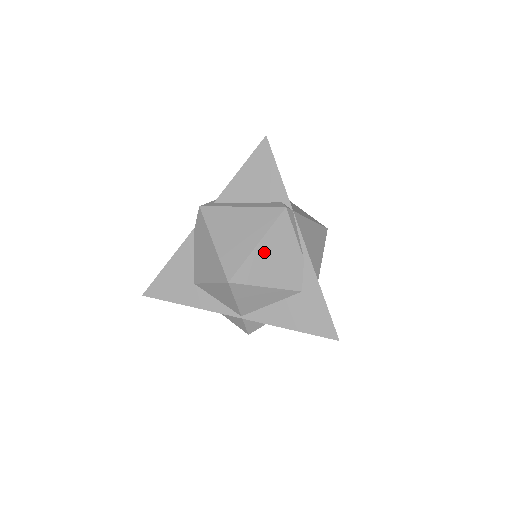
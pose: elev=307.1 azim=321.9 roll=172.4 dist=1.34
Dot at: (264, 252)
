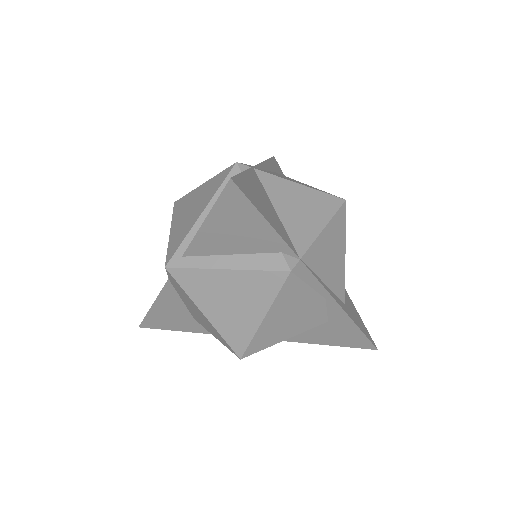
Dot at: (274, 320)
